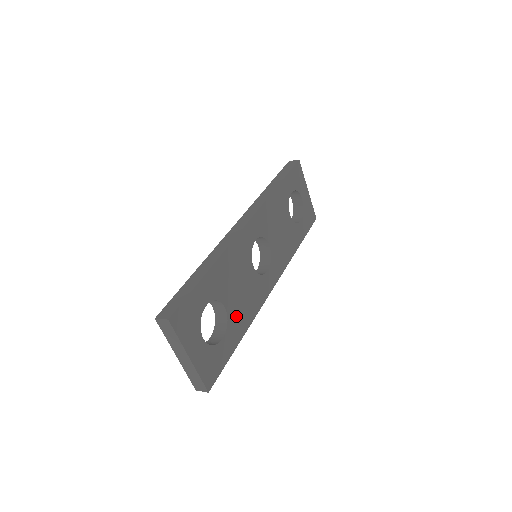
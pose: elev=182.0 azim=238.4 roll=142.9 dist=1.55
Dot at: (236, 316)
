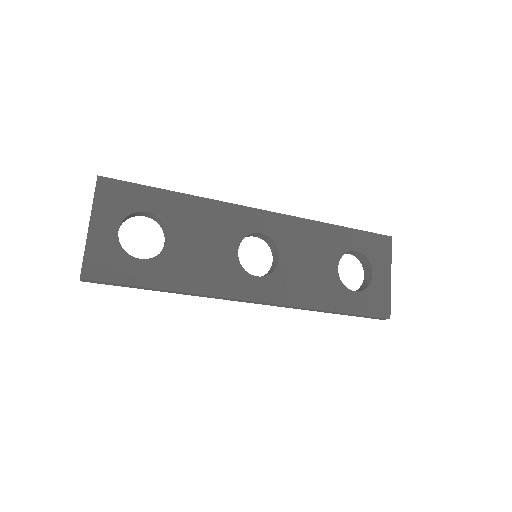
Dot at: (176, 262)
